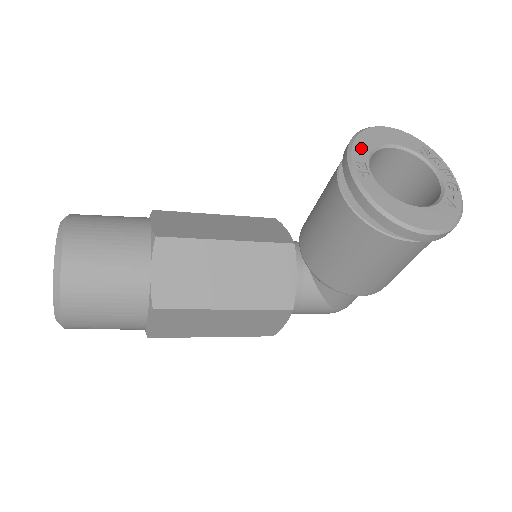
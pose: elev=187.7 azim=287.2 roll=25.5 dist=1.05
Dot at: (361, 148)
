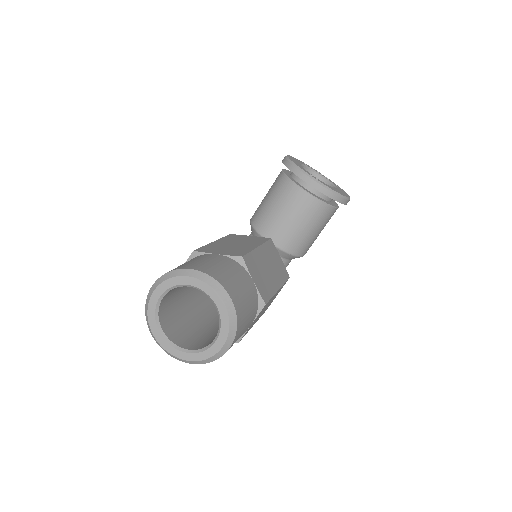
Dot at: (301, 167)
